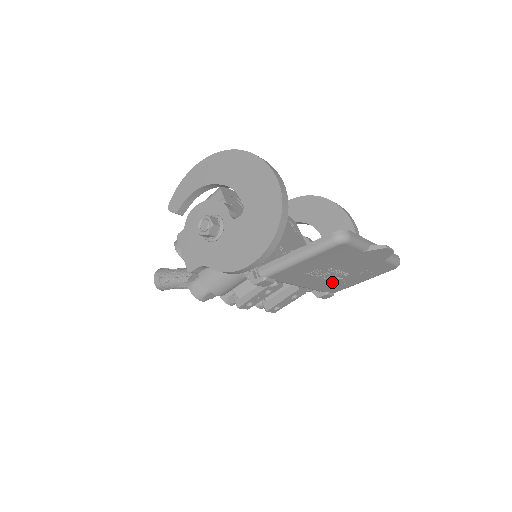
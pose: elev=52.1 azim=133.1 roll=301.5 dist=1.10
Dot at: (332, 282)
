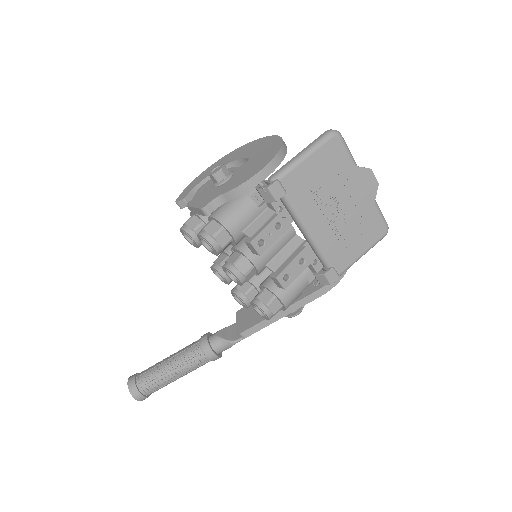
Dot at: (335, 236)
